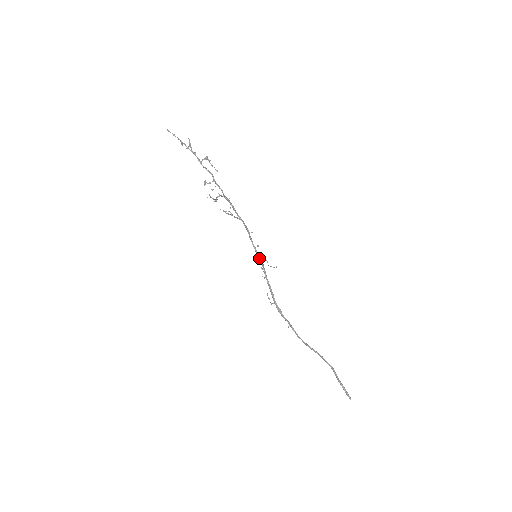
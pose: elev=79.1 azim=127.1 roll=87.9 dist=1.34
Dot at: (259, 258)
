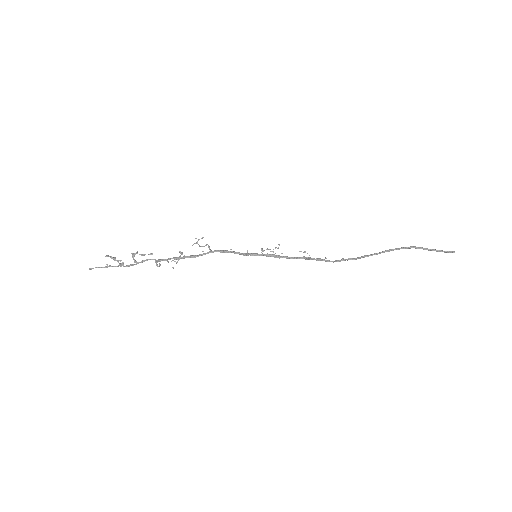
Dot at: occluded
